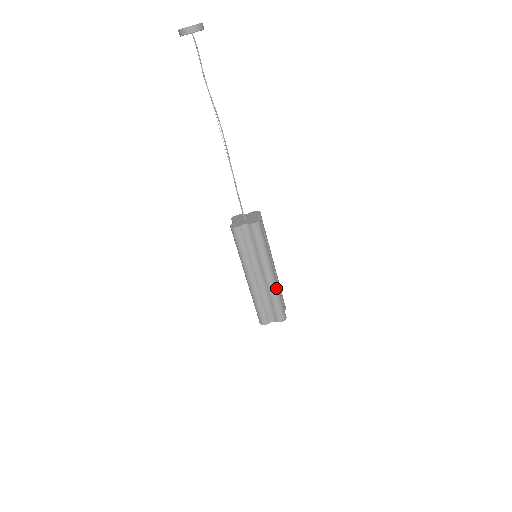
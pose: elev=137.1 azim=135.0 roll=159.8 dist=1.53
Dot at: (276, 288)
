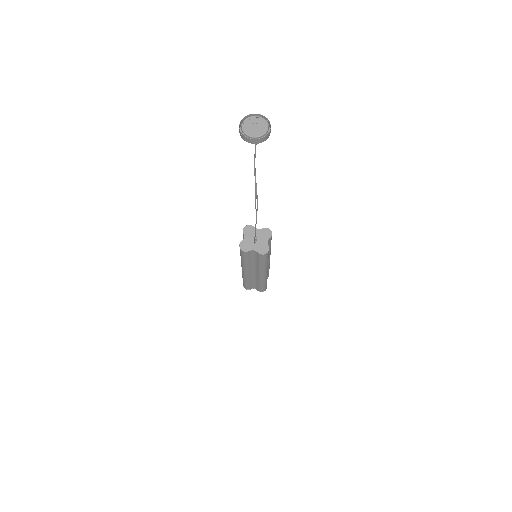
Dot at: (265, 279)
